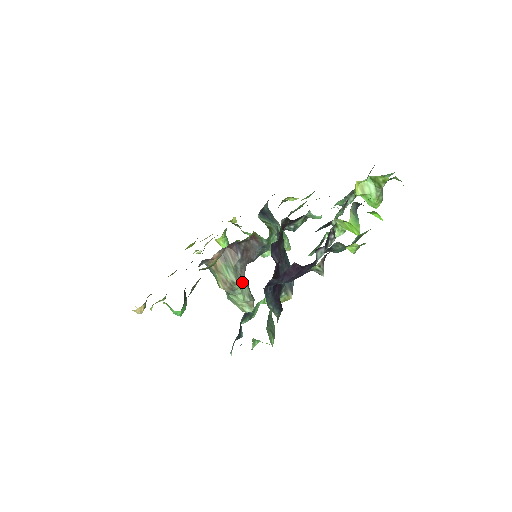
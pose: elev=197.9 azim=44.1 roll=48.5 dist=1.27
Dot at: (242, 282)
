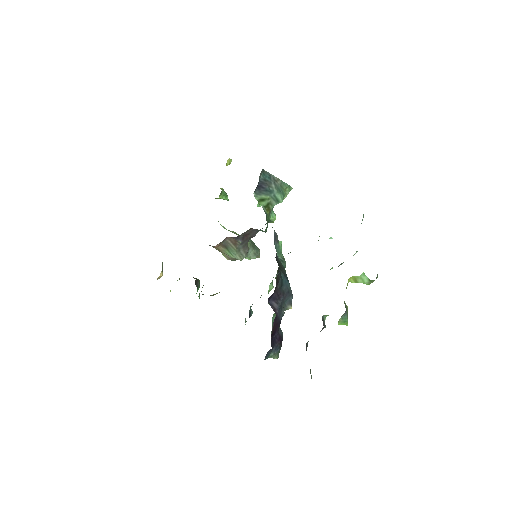
Dot at: (246, 254)
